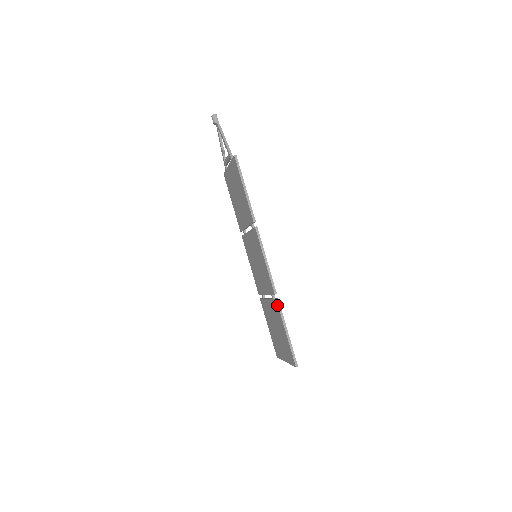
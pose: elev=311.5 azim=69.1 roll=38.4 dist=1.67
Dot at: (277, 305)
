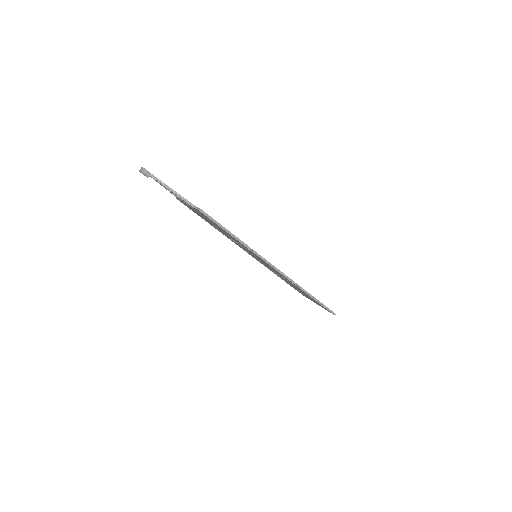
Dot at: occluded
